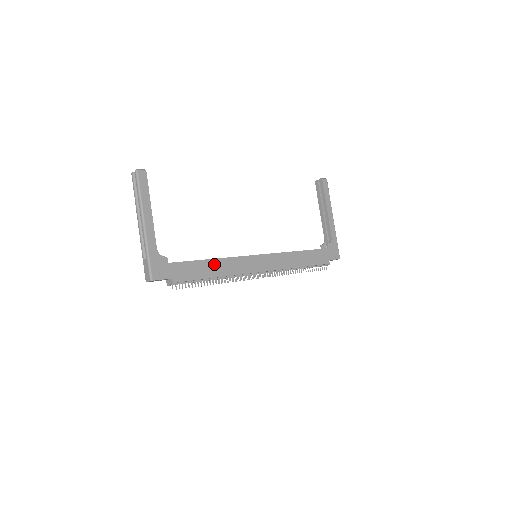
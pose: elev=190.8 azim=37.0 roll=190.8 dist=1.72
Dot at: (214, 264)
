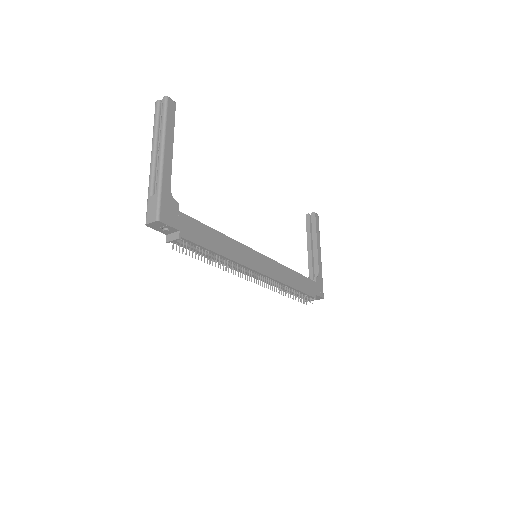
Dot at: (221, 239)
